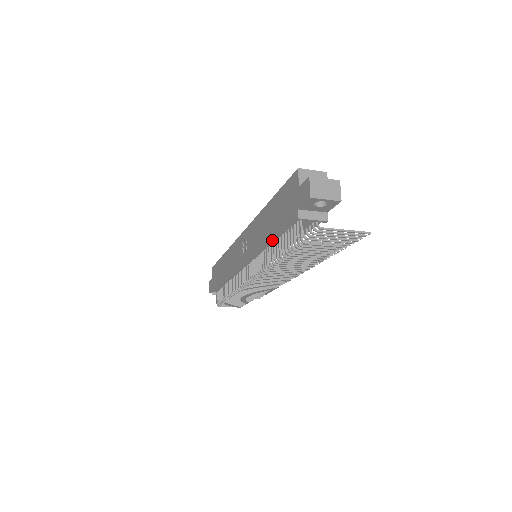
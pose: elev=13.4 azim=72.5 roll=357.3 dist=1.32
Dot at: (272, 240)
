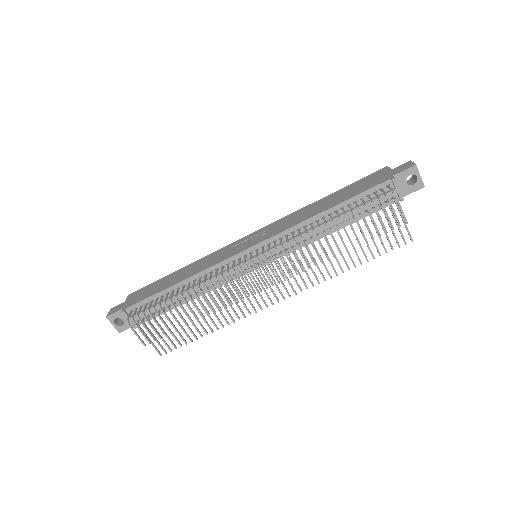
Dot at: (331, 210)
